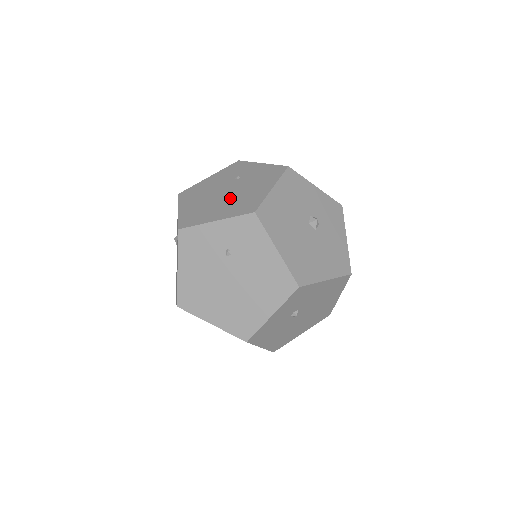
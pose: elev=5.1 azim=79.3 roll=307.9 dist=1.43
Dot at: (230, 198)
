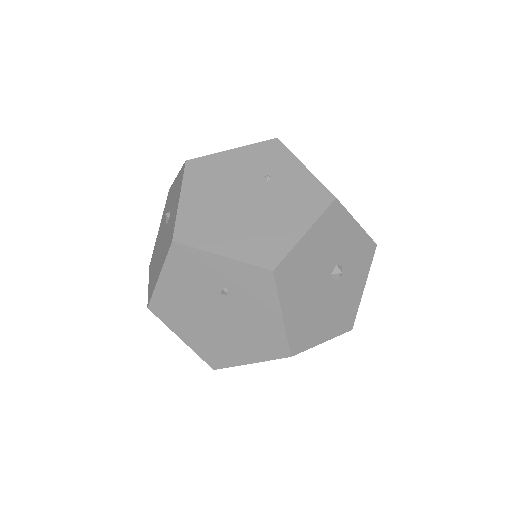
Dot at: (249, 218)
